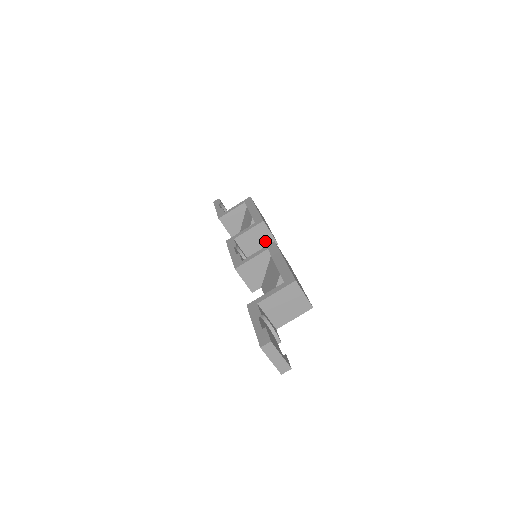
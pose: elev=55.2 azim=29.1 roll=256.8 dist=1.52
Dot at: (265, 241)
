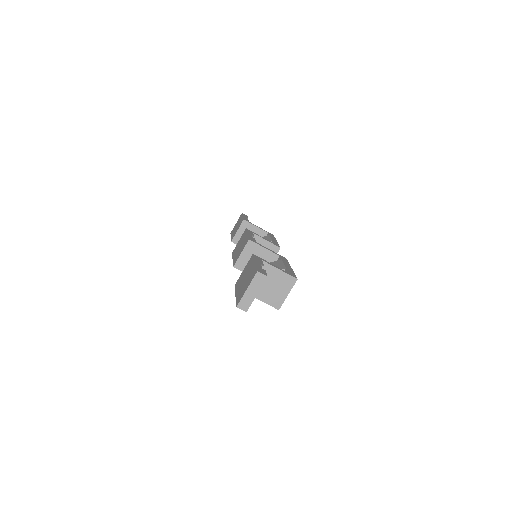
Dot at: occluded
